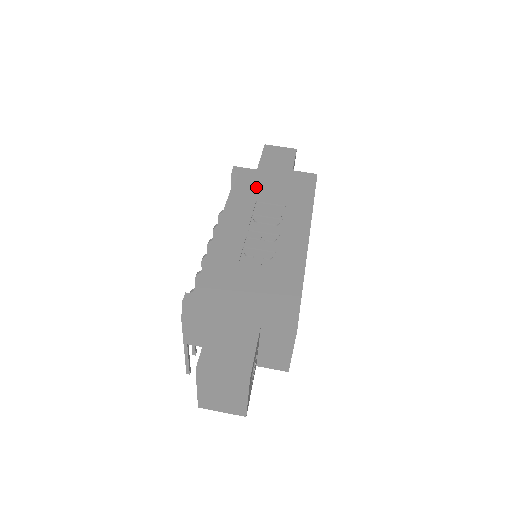
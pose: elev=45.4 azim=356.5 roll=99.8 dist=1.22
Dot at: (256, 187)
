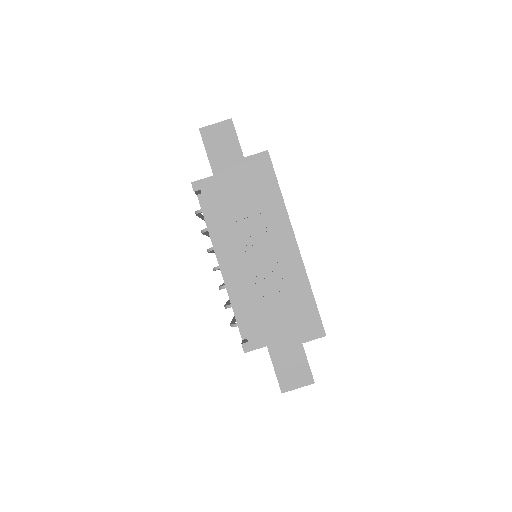
Dot at: (226, 202)
